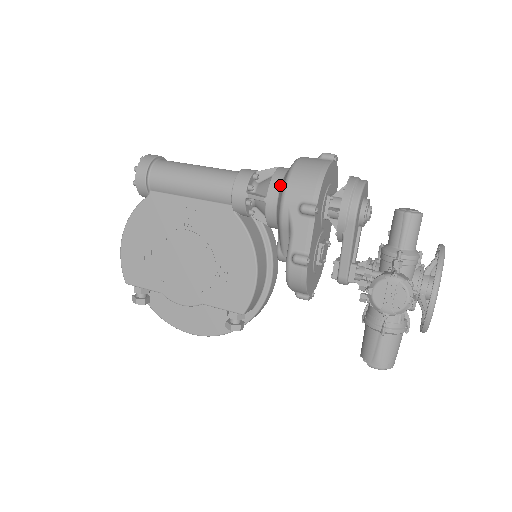
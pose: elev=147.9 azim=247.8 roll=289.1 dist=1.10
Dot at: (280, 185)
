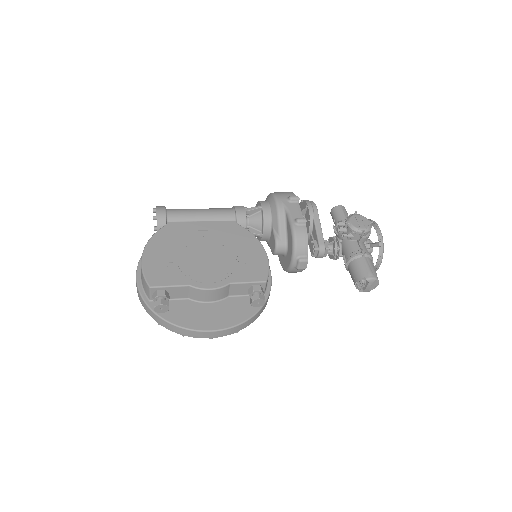
Dot at: (267, 201)
